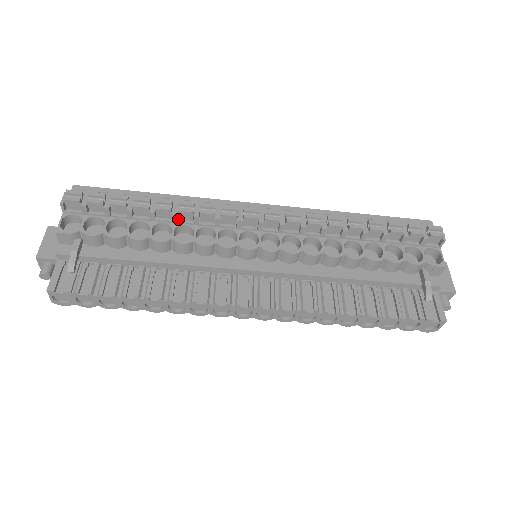
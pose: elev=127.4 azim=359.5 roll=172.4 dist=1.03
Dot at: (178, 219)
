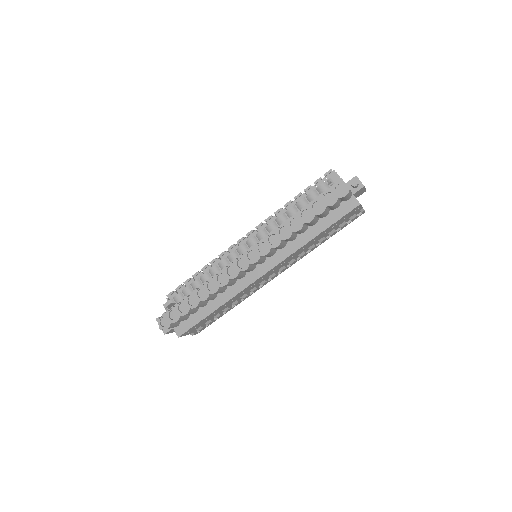
Dot at: occluded
